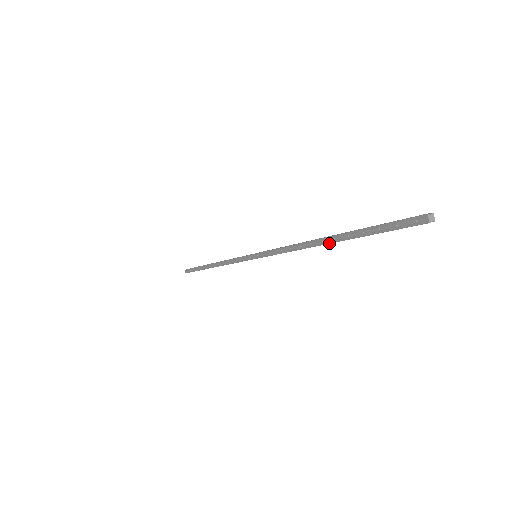
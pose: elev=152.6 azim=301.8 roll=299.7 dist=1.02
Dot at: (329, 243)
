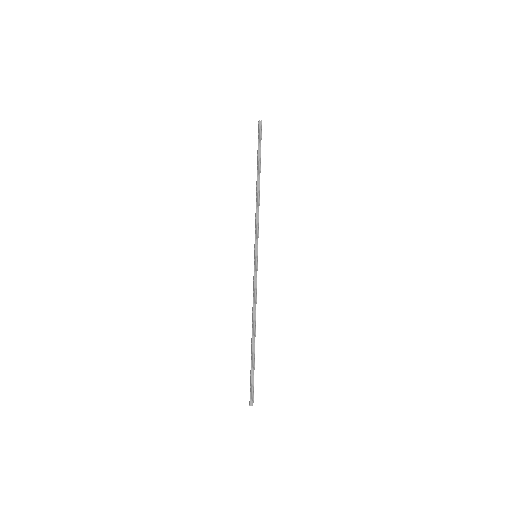
Dot at: (257, 177)
